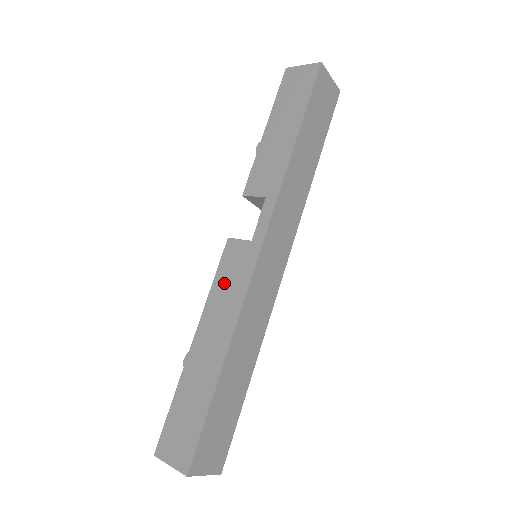
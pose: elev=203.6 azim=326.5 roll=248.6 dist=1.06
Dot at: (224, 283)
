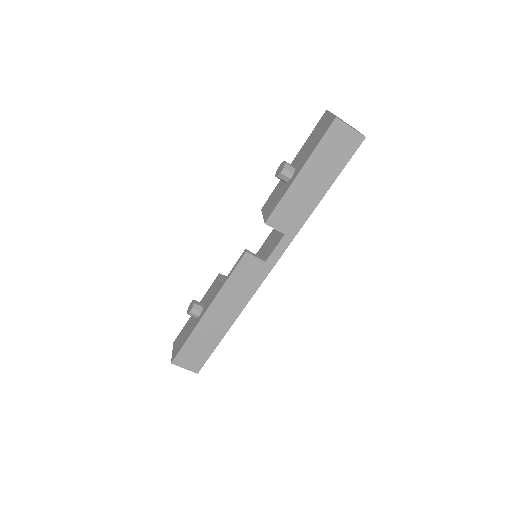
Dot at: (238, 283)
